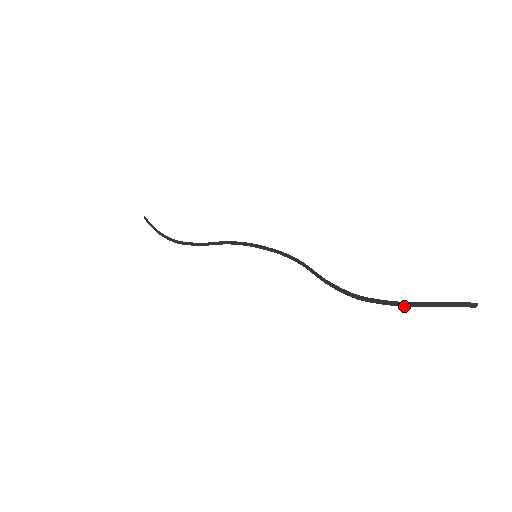
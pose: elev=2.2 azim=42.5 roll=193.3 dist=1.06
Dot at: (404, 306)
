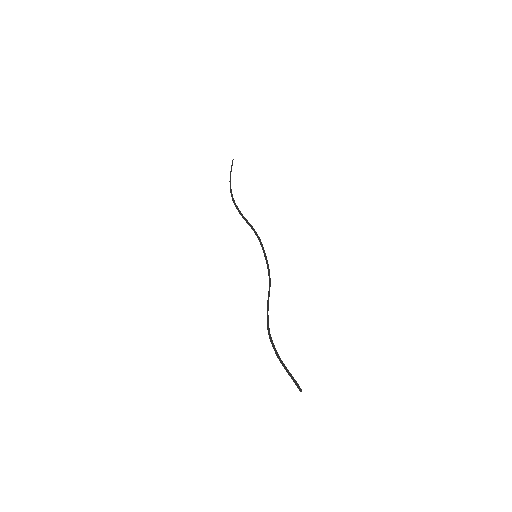
Dot at: occluded
